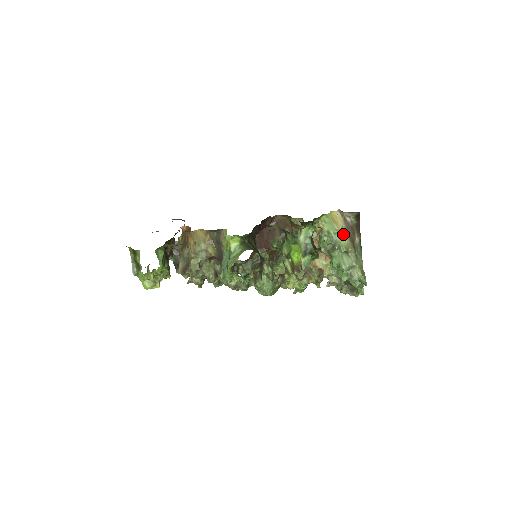
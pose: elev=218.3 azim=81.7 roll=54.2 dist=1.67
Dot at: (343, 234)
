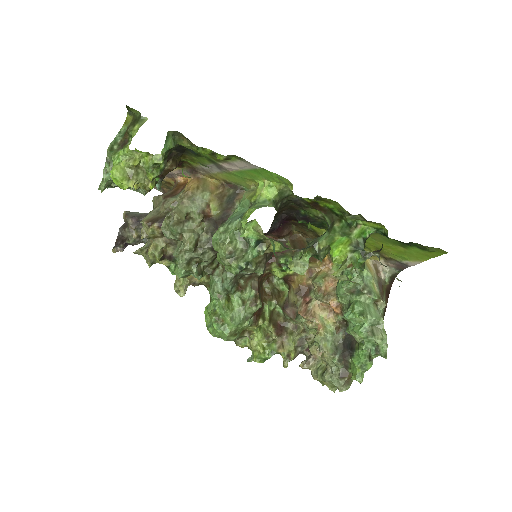
Dot at: (375, 283)
